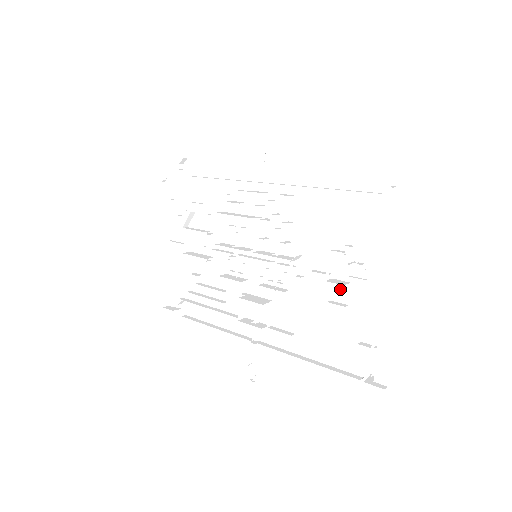
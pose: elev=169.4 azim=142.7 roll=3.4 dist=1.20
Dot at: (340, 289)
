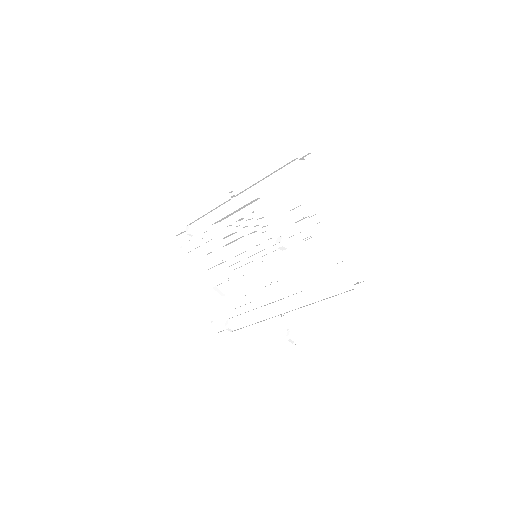
Dot at: (312, 242)
